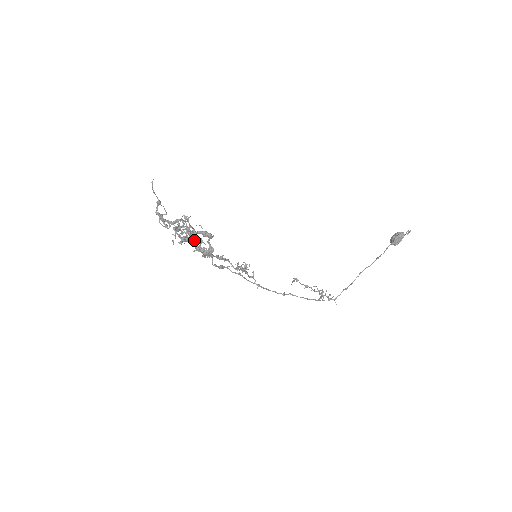
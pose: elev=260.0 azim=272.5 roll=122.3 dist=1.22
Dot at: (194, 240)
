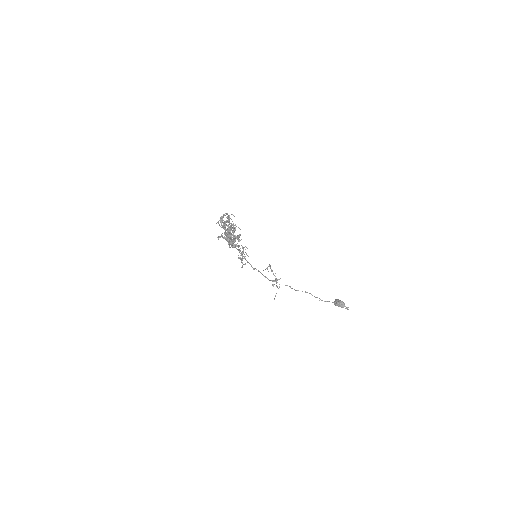
Dot at: occluded
